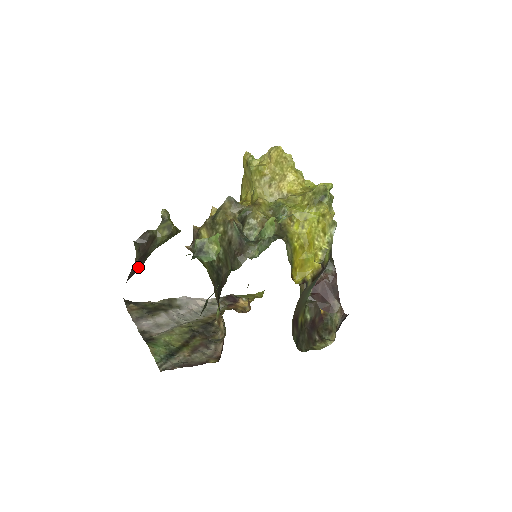
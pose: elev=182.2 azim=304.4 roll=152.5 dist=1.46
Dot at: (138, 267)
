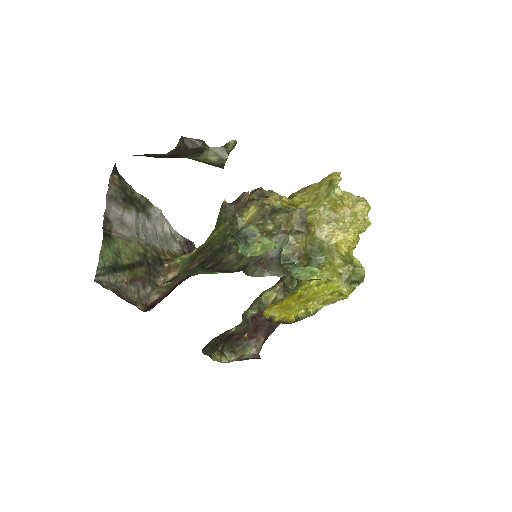
Dot at: (159, 156)
